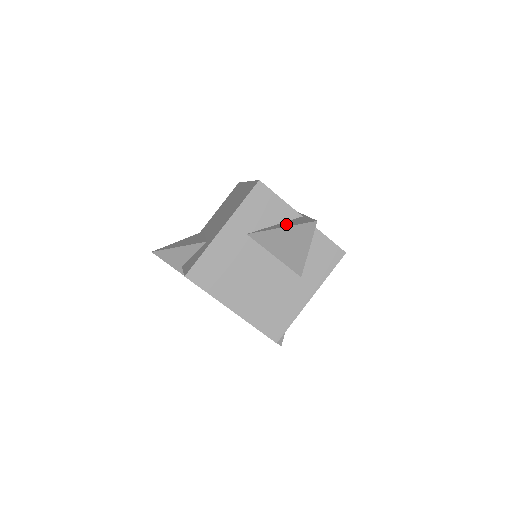
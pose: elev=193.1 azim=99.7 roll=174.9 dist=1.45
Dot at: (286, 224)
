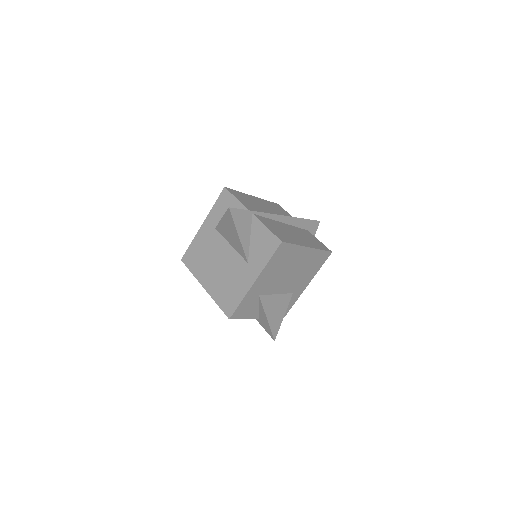
Dot at: occluded
